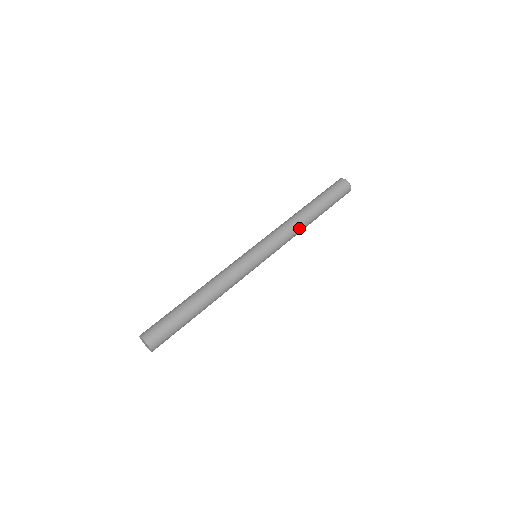
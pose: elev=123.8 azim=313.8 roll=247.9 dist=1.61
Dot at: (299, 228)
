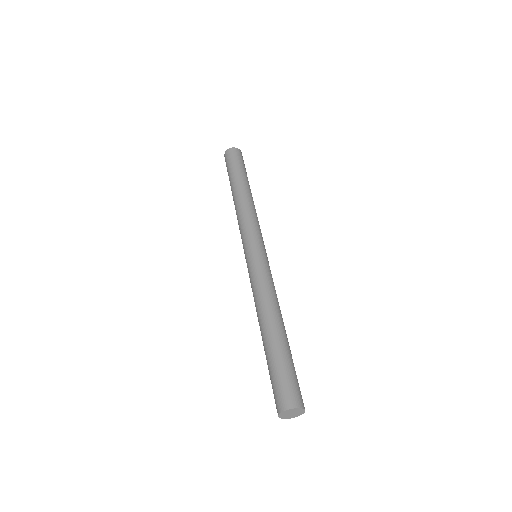
Dot at: (252, 205)
